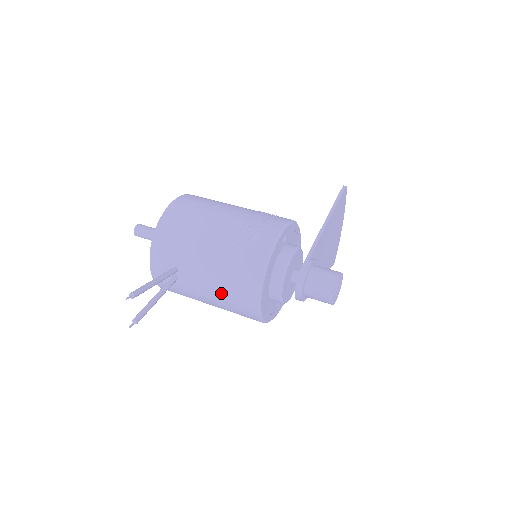
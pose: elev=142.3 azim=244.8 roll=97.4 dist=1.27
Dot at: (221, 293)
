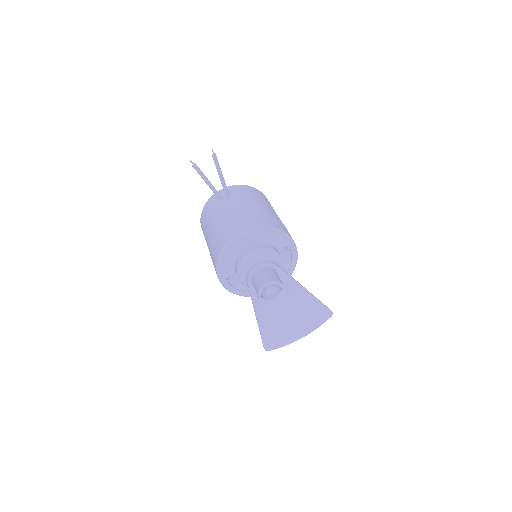
Dot at: (230, 220)
